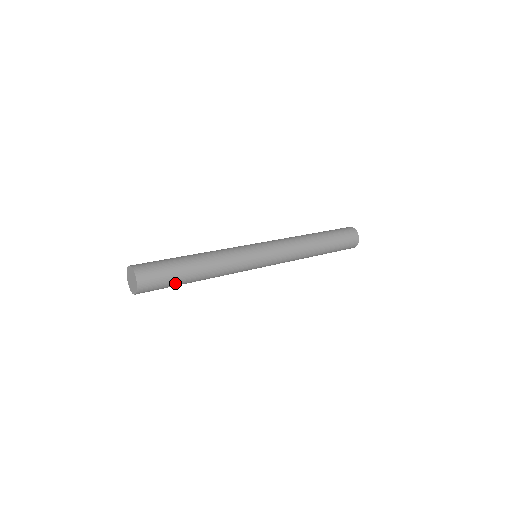
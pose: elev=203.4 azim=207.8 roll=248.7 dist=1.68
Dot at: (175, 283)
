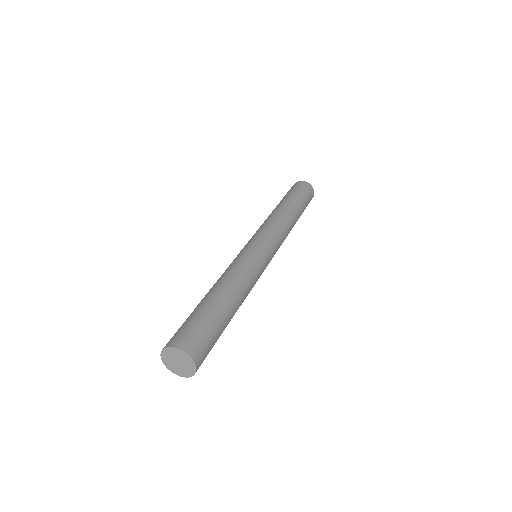
Dot at: (218, 338)
